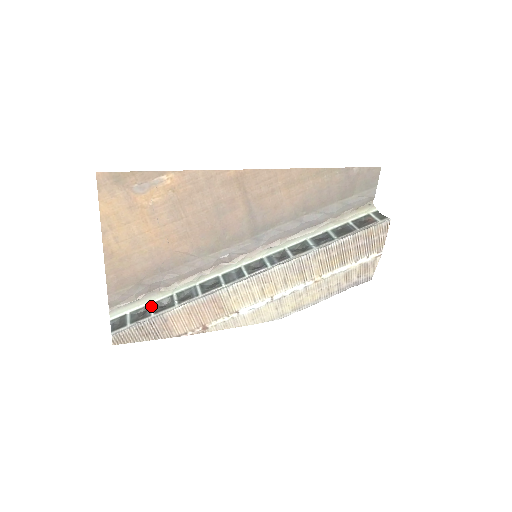
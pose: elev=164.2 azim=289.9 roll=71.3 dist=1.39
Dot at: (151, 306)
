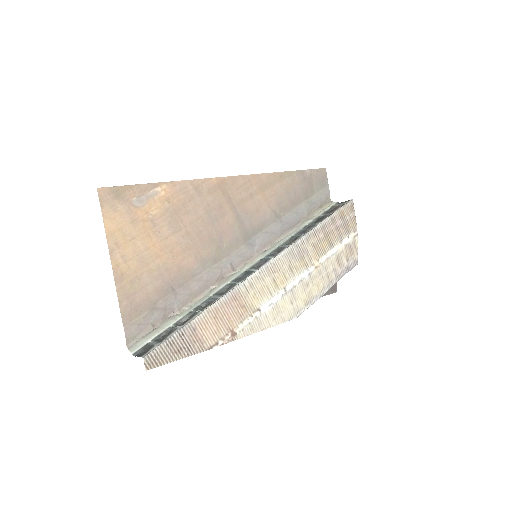
Dot at: (172, 326)
